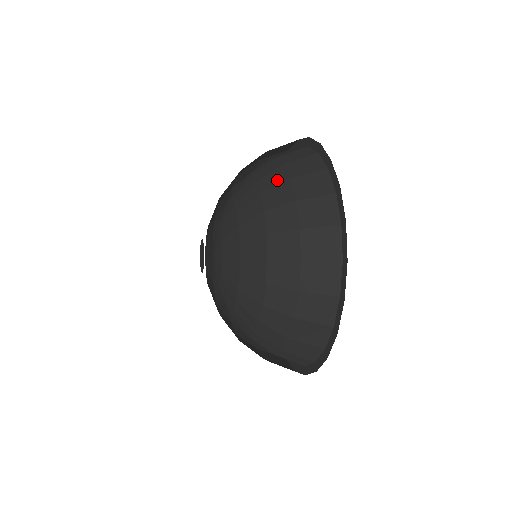
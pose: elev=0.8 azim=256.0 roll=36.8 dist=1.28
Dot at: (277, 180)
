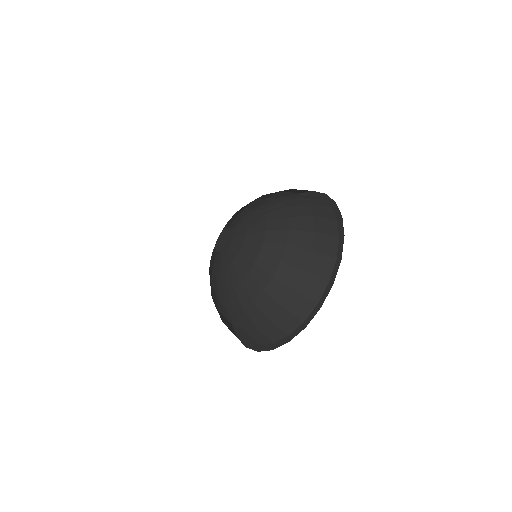
Dot at: (298, 203)
